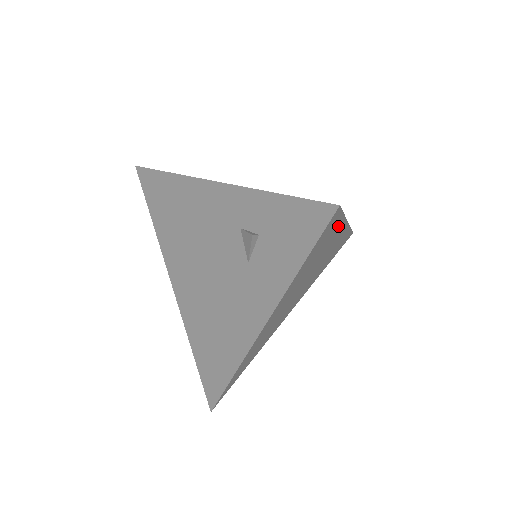
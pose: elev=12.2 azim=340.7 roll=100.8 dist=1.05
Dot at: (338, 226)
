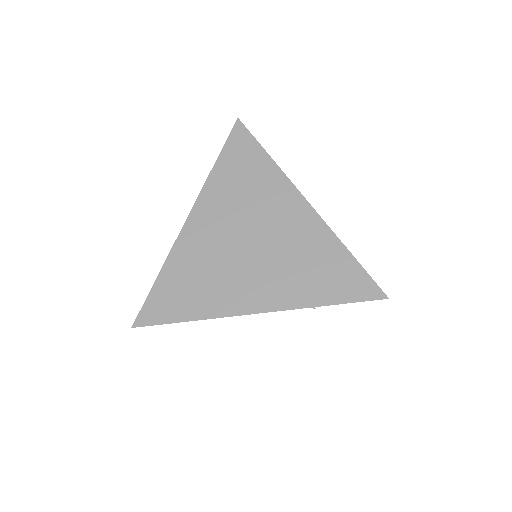
Dot at: occluded
